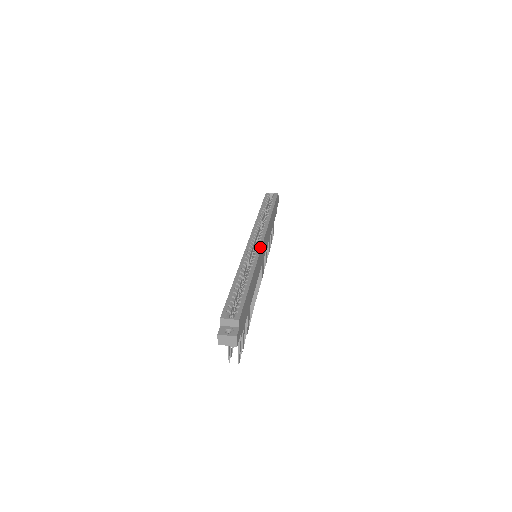
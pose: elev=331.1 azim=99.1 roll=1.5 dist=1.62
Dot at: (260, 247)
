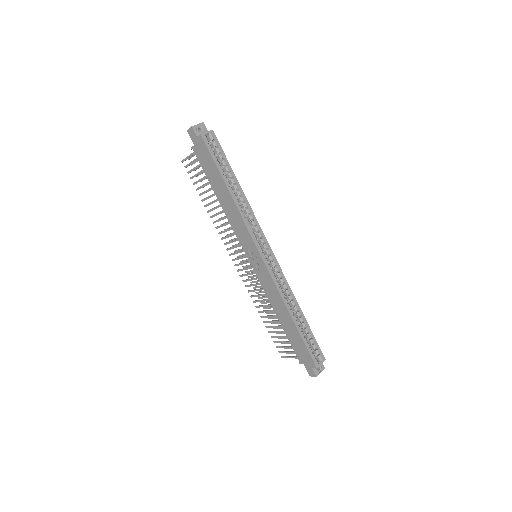
Dot at: (277, 262)
